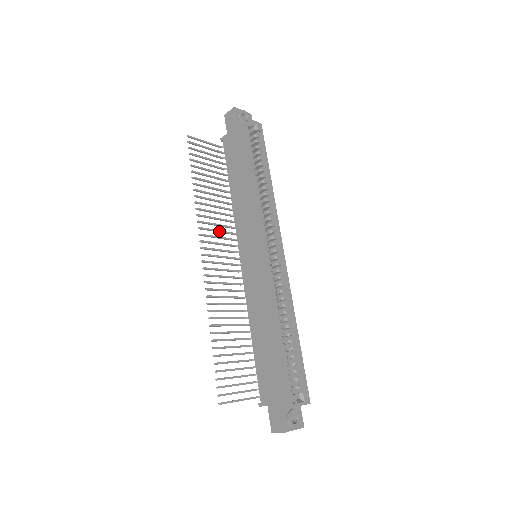
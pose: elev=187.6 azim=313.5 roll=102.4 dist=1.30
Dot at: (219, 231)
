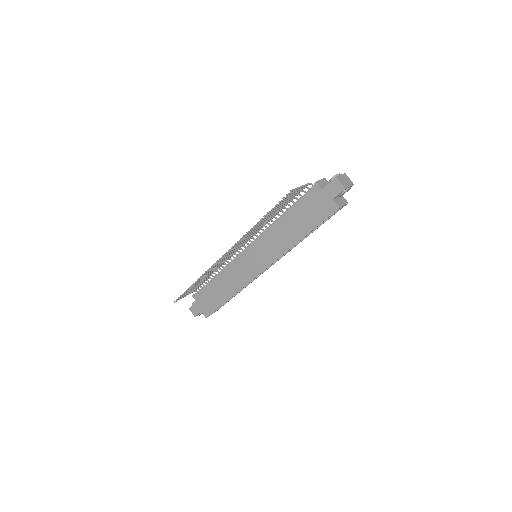
Dot at: occluded
